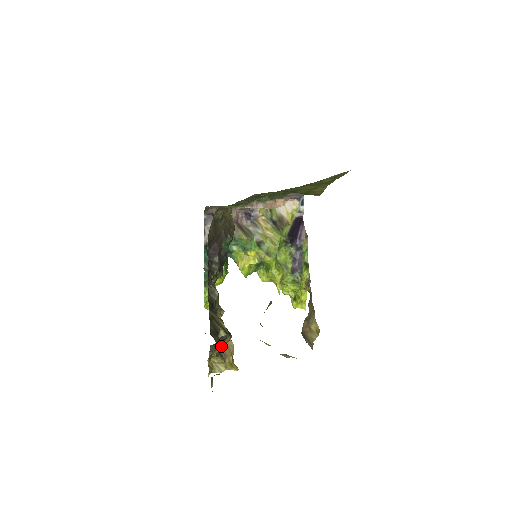
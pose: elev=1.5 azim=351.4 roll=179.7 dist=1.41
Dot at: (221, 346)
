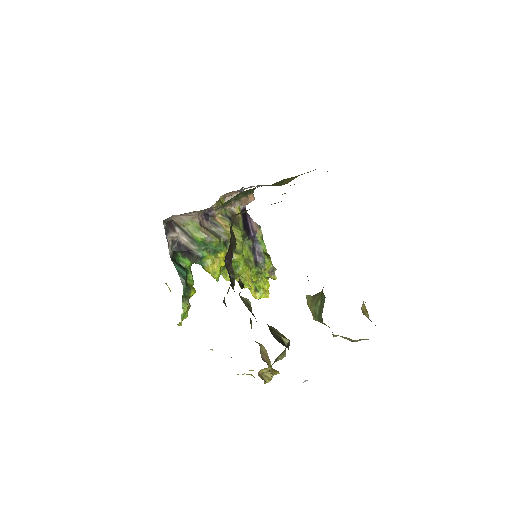
Dot at: (283, 353)
